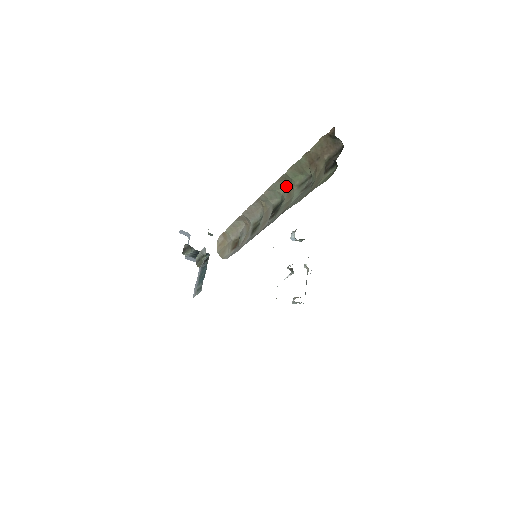
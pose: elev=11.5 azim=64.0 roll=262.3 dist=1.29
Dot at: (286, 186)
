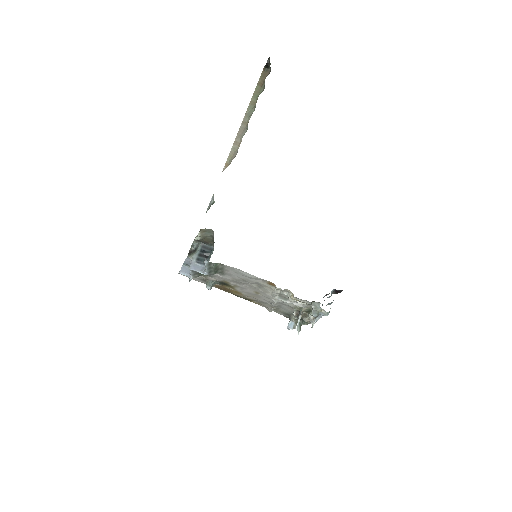
Dot at: occluded
